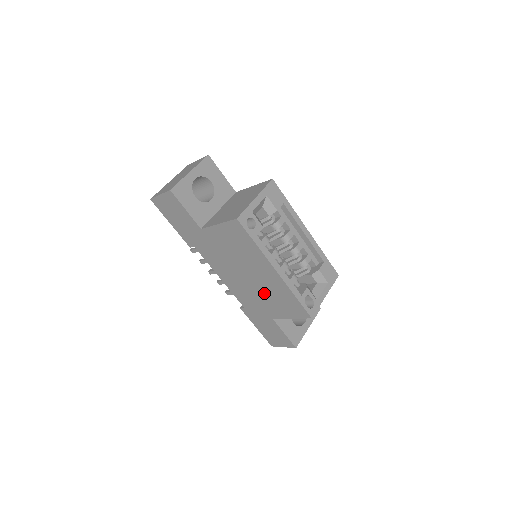
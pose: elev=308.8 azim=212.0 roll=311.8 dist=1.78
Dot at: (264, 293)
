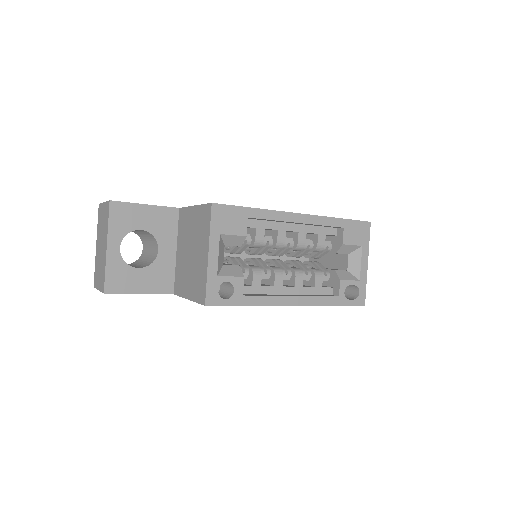
Dot at: occluded
